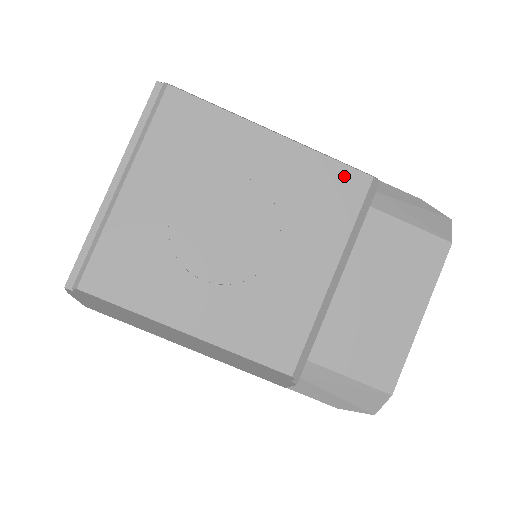
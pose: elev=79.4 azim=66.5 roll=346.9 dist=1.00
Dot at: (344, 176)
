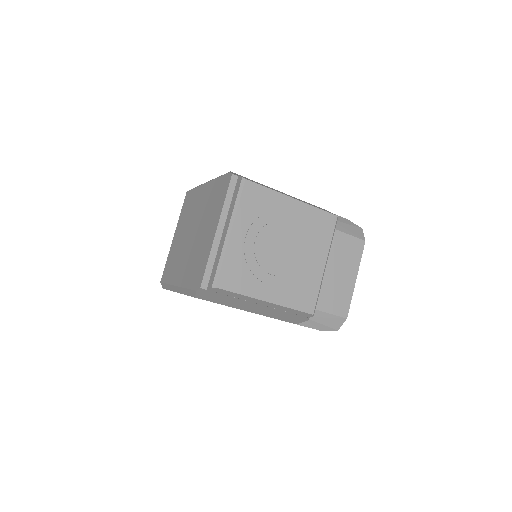
Dot at: (326, 217)
